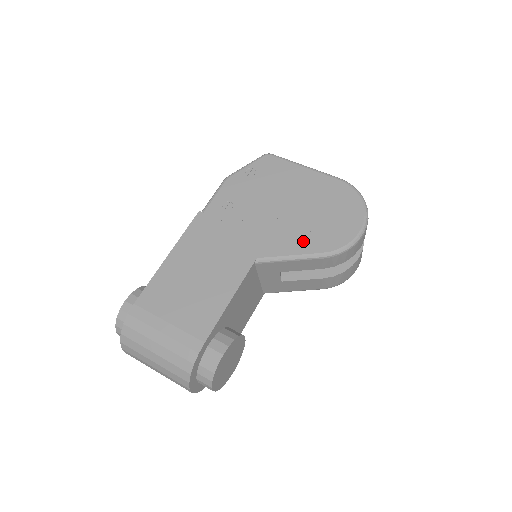
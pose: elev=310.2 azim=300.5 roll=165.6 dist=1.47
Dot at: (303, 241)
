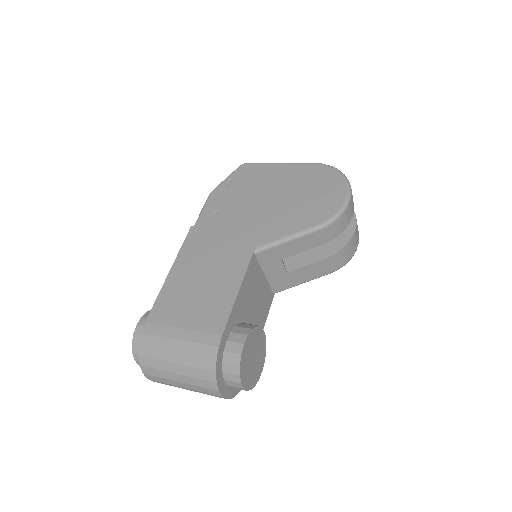
Dot at: (295, 221)
